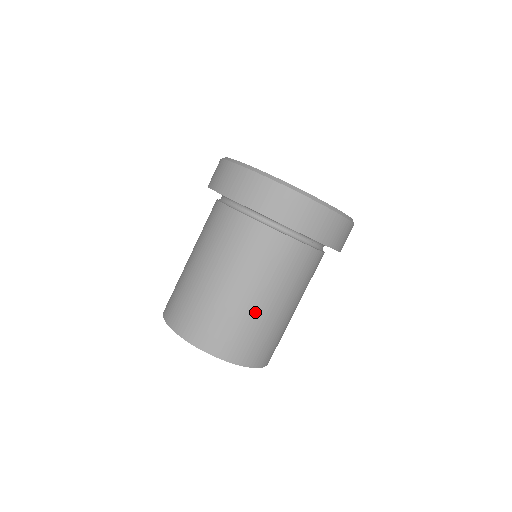
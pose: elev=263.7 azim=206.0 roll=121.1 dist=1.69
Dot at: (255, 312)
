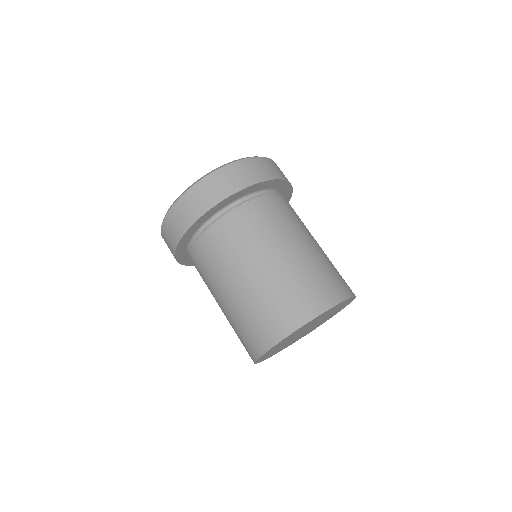
Dot at: (243, 297)
